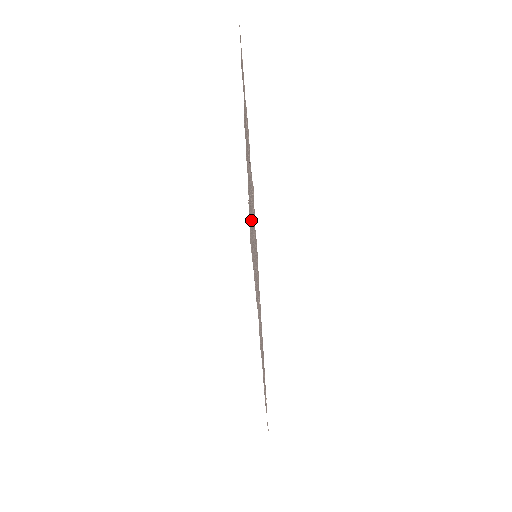
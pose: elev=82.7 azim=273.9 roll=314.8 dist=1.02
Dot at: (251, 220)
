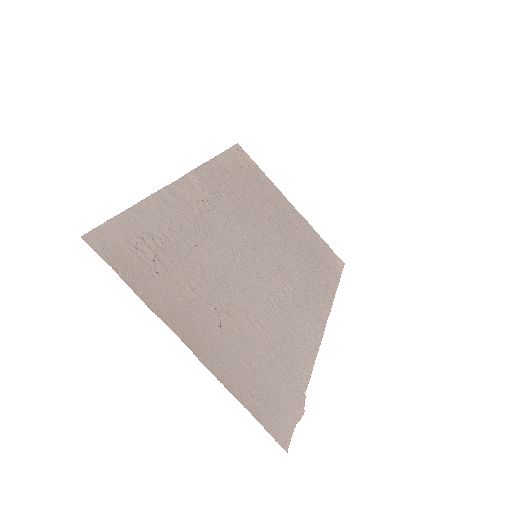
Dot at: (259, 357)
